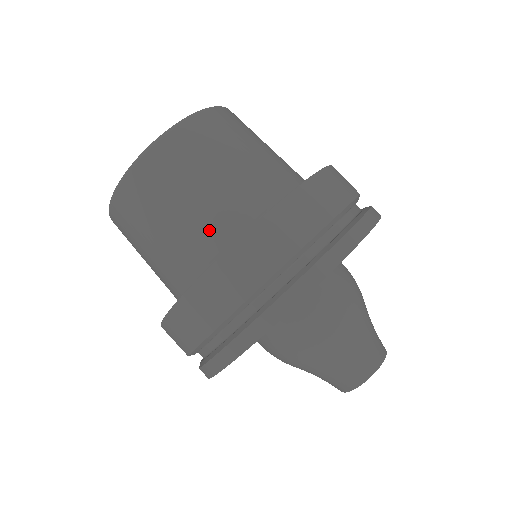
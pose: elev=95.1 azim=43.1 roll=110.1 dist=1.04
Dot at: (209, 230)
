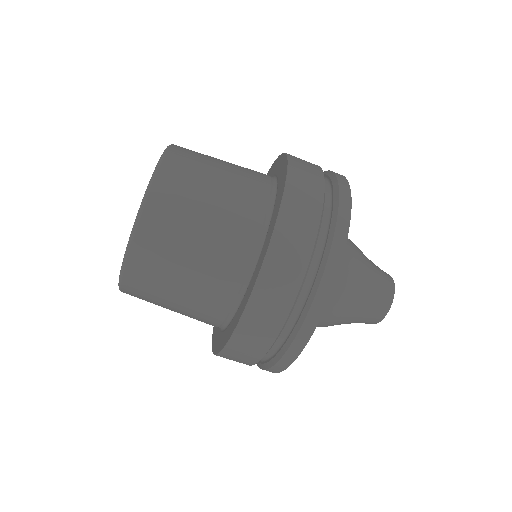
Dot at: (209, 307)
